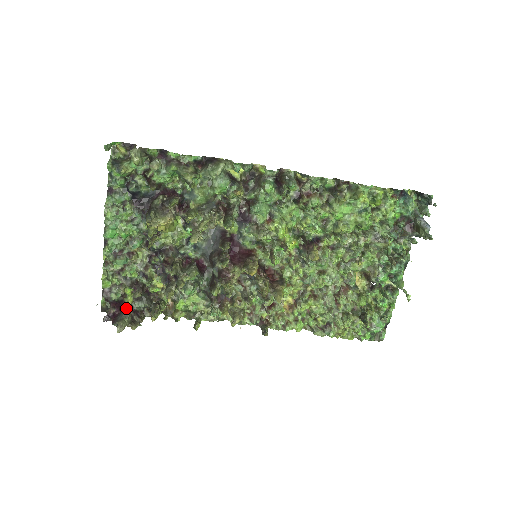
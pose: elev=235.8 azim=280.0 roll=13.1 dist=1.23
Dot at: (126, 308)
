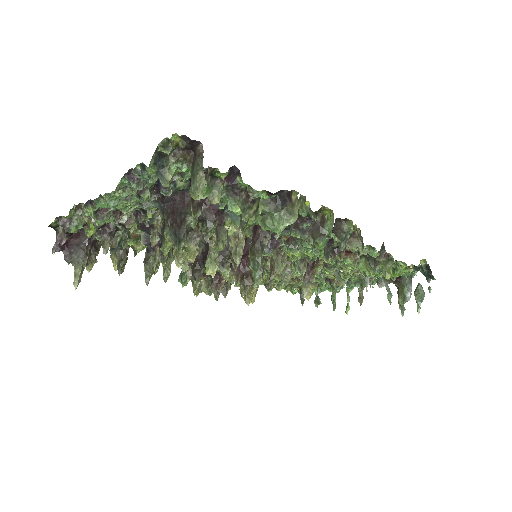
Dot at: (85, 242)
